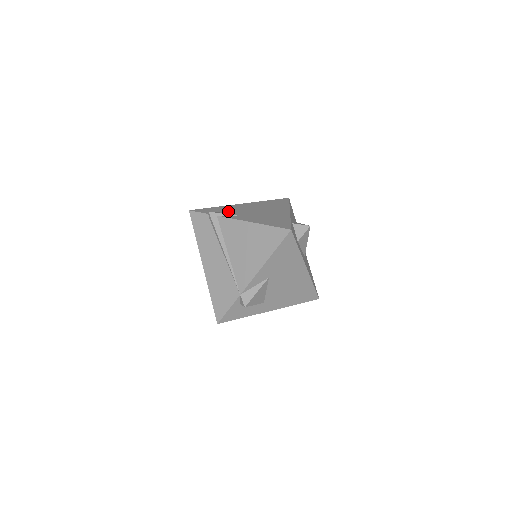
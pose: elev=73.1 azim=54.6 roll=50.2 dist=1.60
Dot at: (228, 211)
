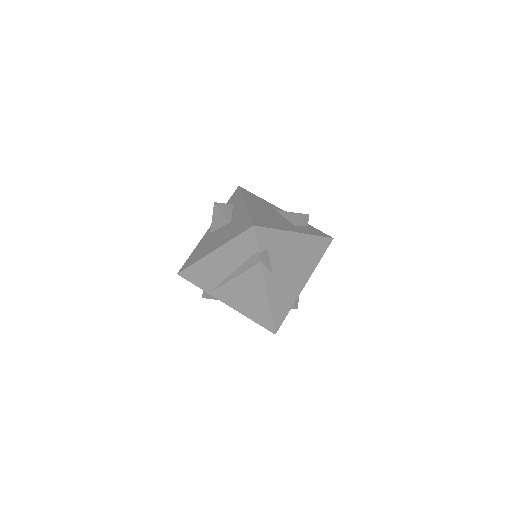
Dot at: (275, 253)
